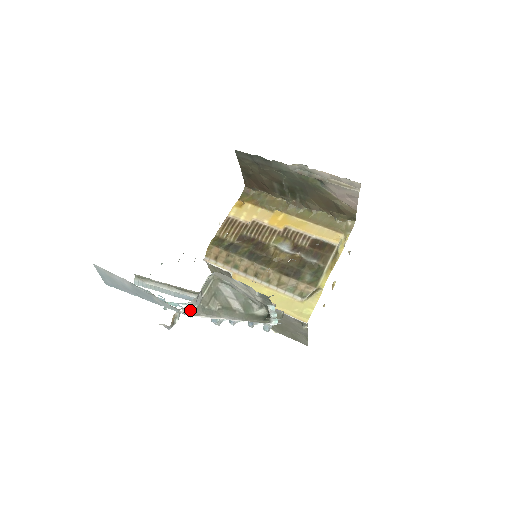
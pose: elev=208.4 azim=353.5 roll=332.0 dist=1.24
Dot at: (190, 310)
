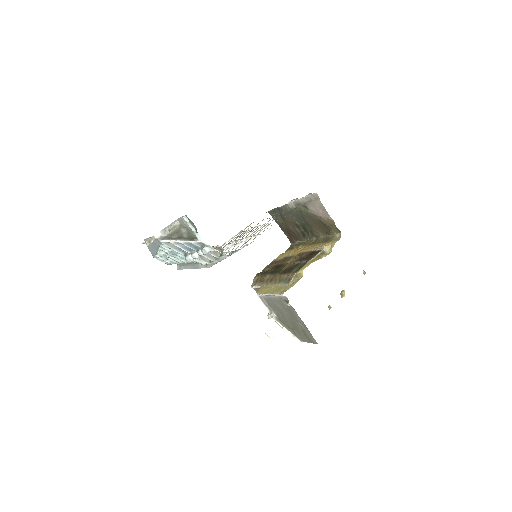
Dot at: (161, 238)
